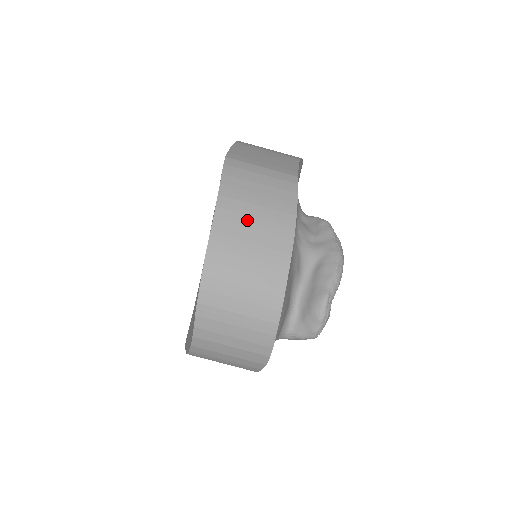
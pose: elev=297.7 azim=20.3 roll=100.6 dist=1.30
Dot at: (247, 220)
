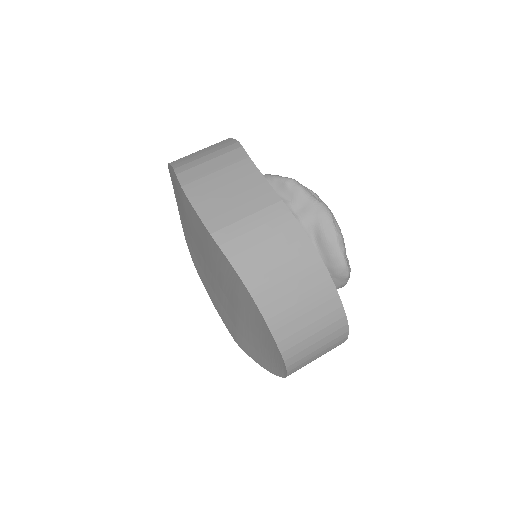
Dot at: (284, 286)
